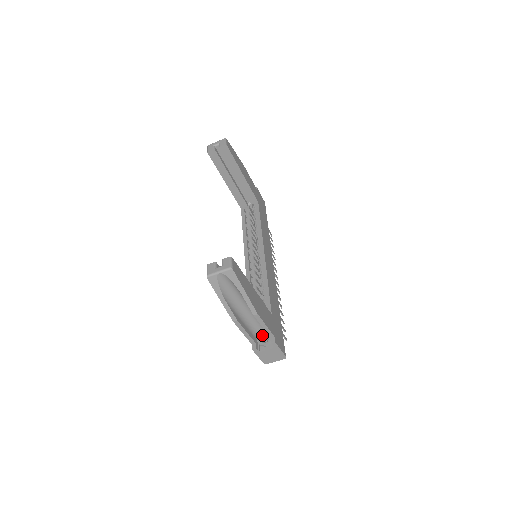
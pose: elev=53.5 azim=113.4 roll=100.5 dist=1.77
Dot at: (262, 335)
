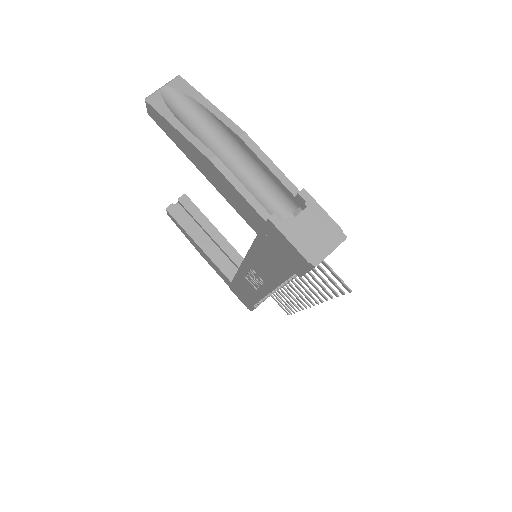
Dot at: occluded
